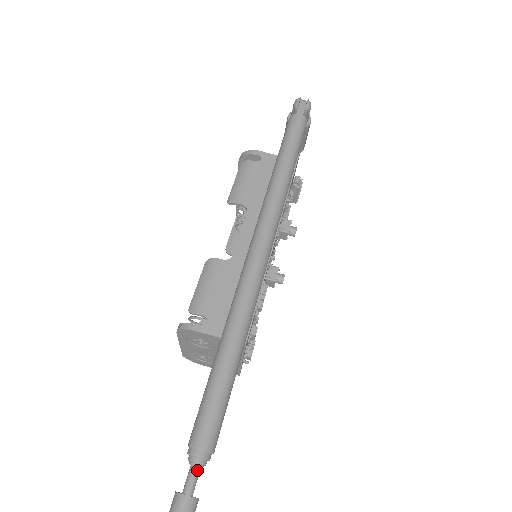
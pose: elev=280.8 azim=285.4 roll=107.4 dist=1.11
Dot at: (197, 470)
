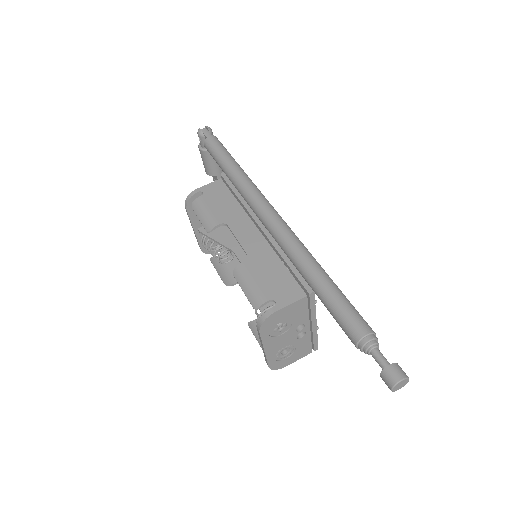
Dot at: (378, 350)
